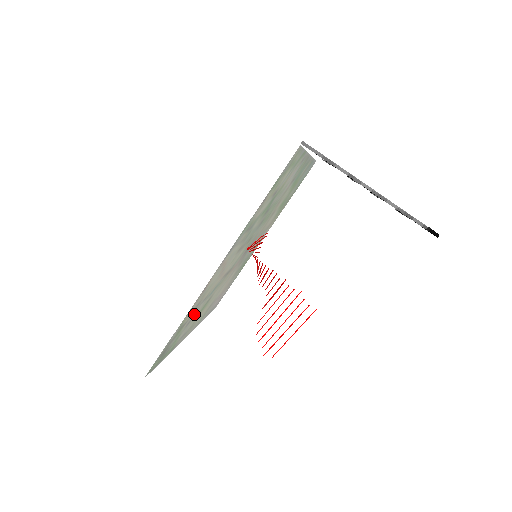
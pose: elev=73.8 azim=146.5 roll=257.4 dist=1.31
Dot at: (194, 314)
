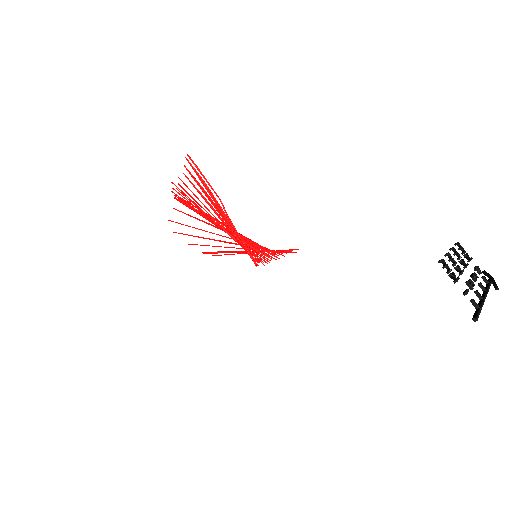
Dot at: occluded
